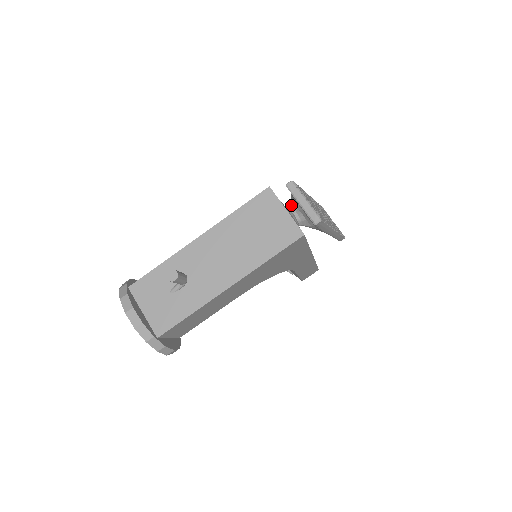
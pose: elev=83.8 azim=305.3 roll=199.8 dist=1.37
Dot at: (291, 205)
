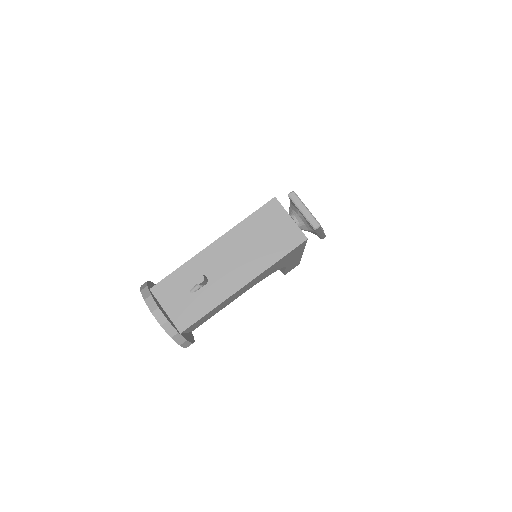
Dot at: (291, 212)
